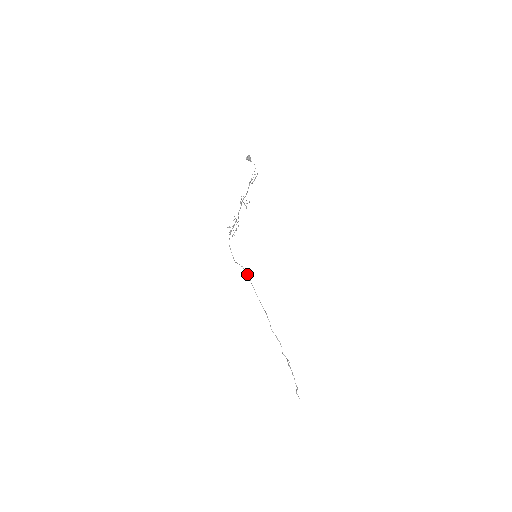
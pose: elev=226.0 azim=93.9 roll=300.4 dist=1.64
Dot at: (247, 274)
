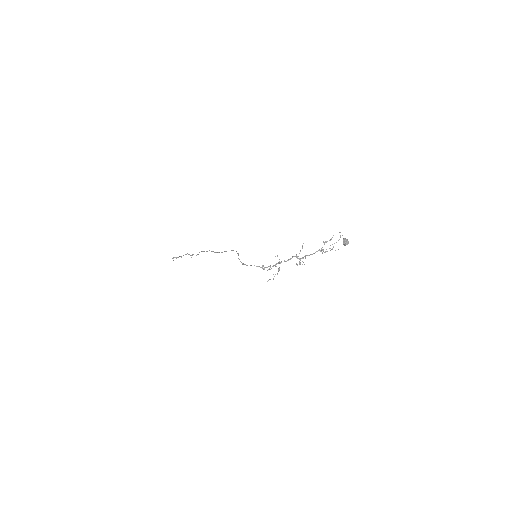
Dot at: occluded
